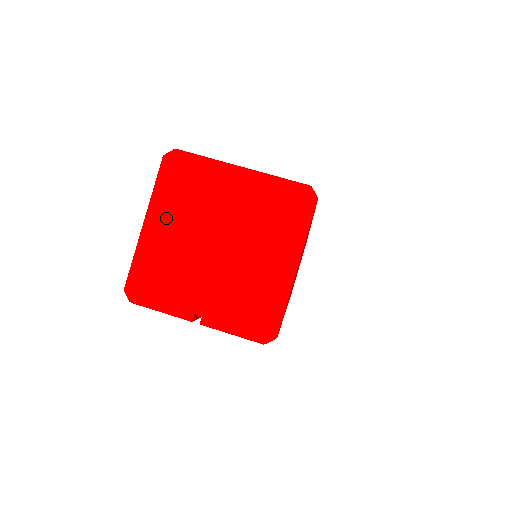
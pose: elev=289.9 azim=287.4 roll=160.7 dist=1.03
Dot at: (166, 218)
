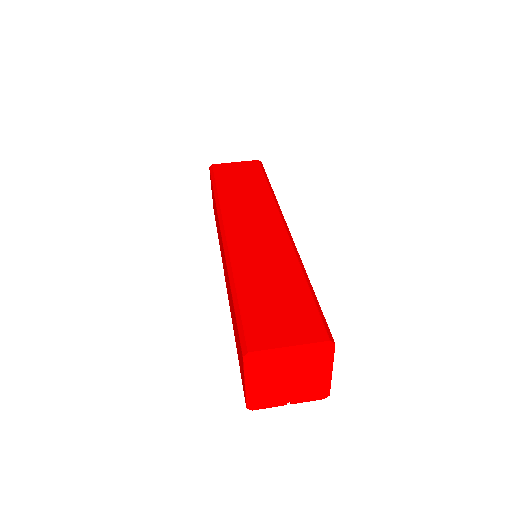
Dot at: (257, 379)
